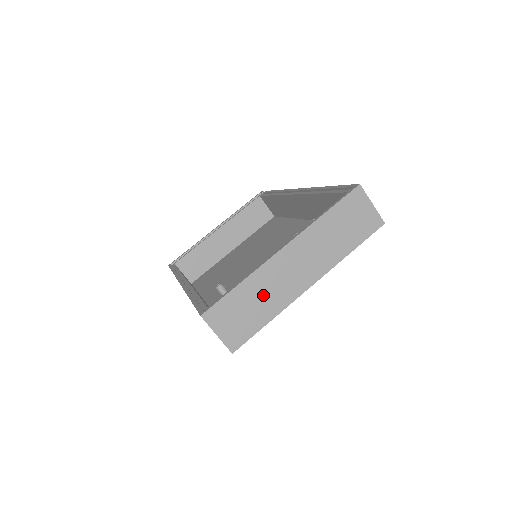
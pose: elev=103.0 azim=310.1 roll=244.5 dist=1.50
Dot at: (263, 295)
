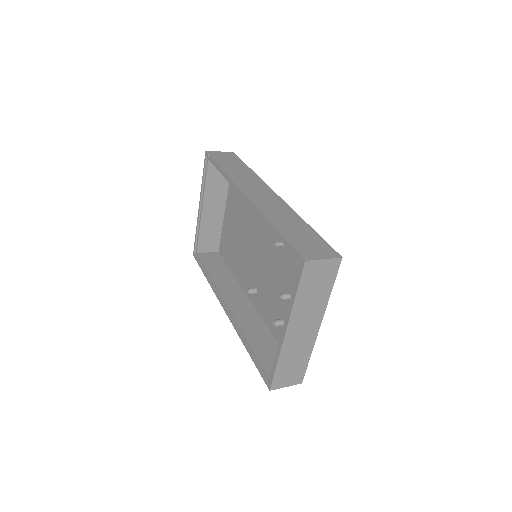
Dot at: (295, 355)
